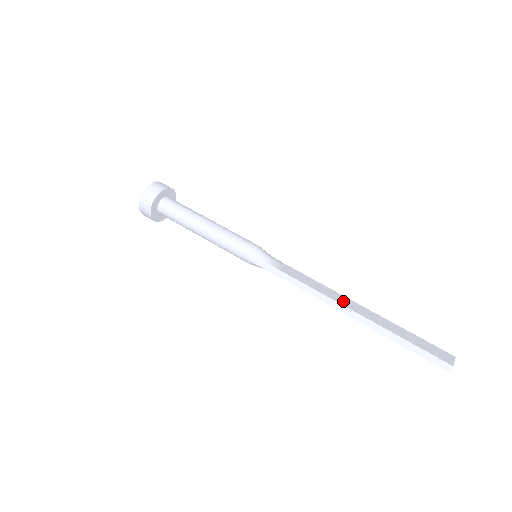
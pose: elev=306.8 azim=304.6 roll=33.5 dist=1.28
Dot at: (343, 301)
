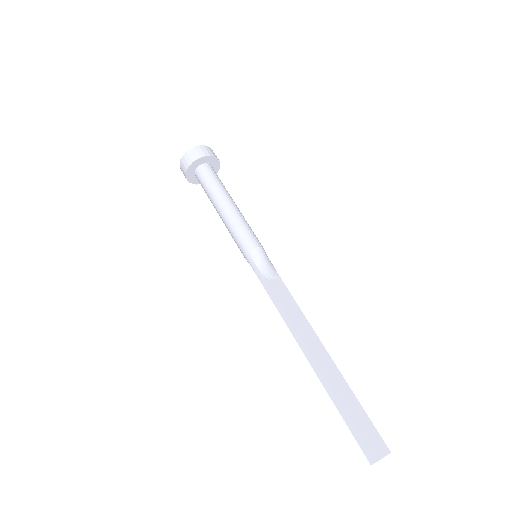
Dot at: (309, 340)
